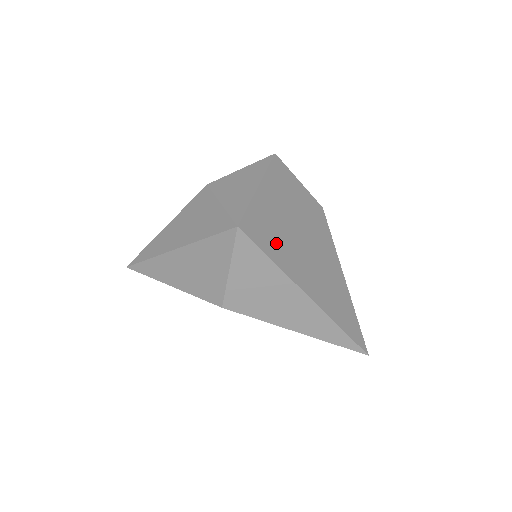
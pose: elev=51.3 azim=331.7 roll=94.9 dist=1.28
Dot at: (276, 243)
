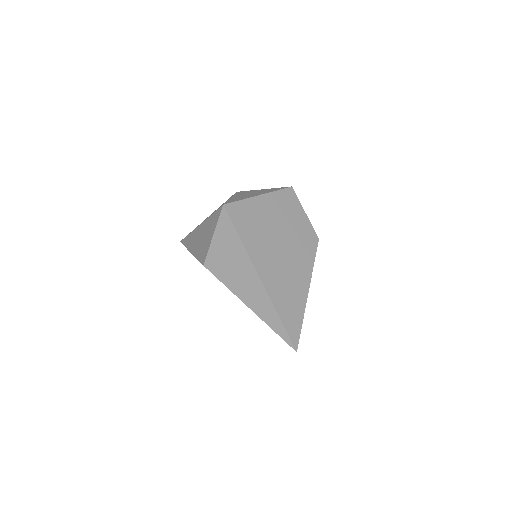
Dot at: (251, 231)
